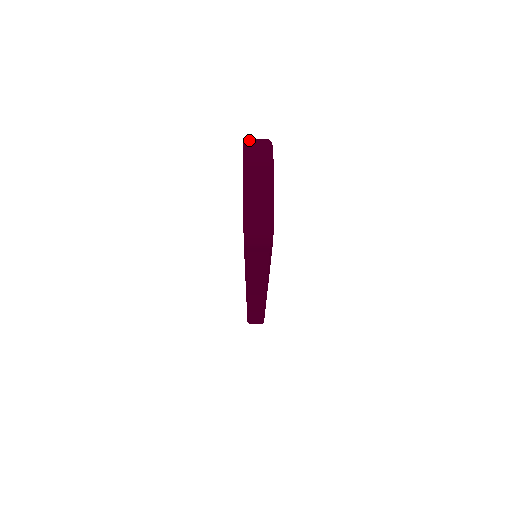
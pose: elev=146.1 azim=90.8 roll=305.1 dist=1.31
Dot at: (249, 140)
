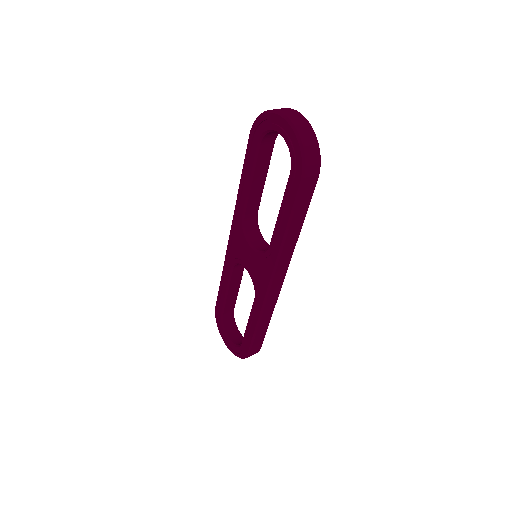
Dot at: (265, 112)
